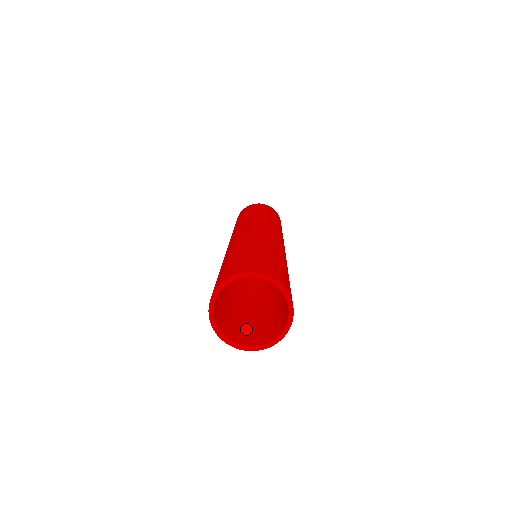
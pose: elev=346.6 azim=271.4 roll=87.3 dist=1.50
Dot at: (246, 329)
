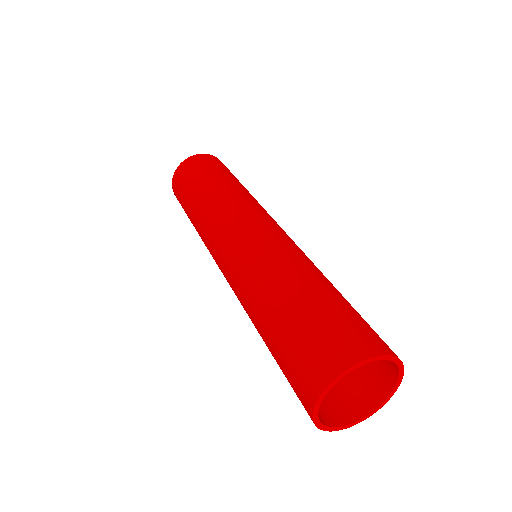
Dot at: occluded
